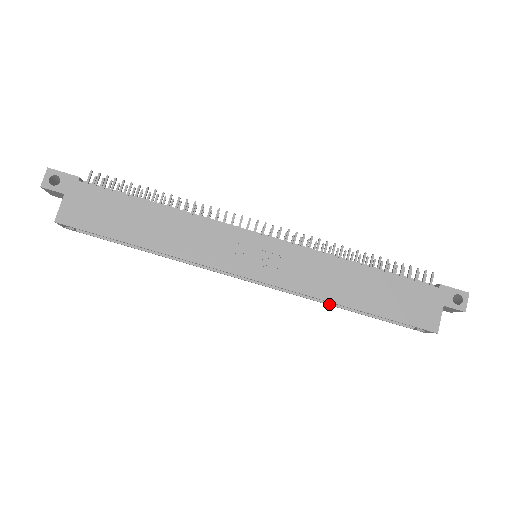
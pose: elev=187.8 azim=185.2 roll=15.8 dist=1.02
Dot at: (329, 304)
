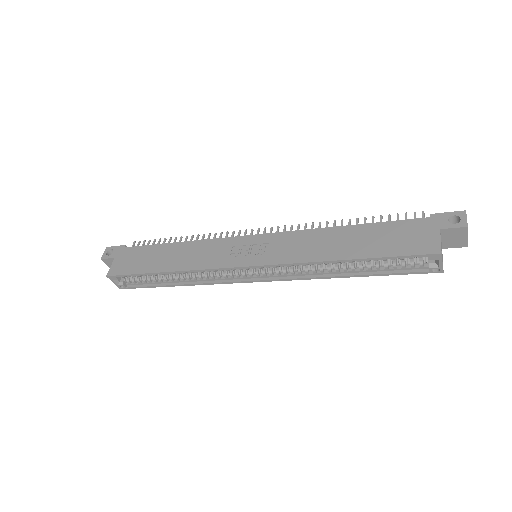
Dot at: (332, 276)
